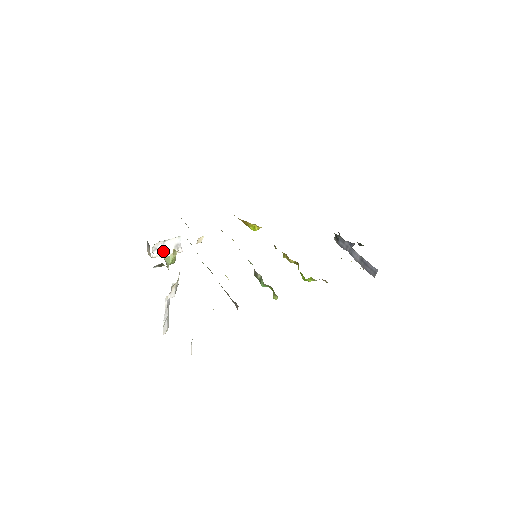
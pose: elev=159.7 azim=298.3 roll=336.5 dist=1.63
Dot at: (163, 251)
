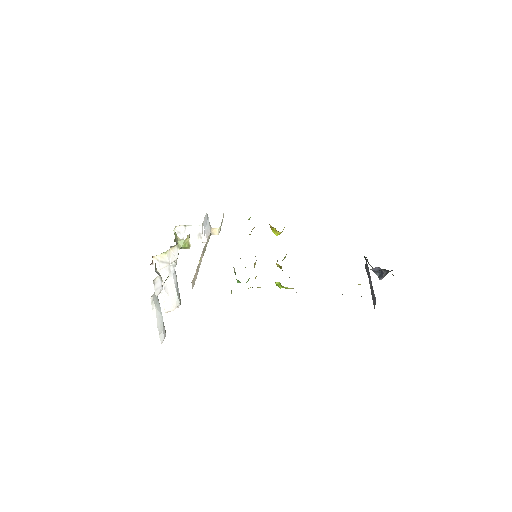
Dot at: (186, 236)
